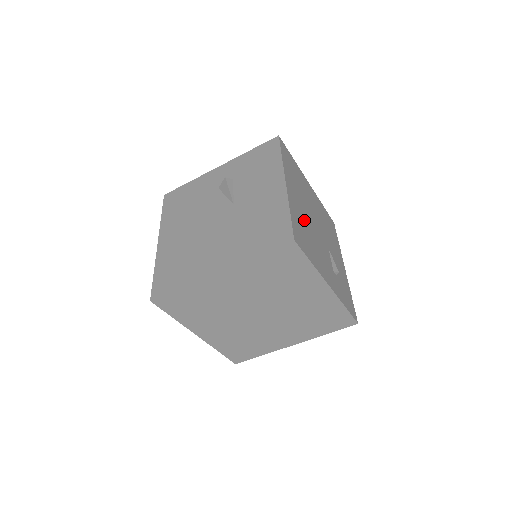
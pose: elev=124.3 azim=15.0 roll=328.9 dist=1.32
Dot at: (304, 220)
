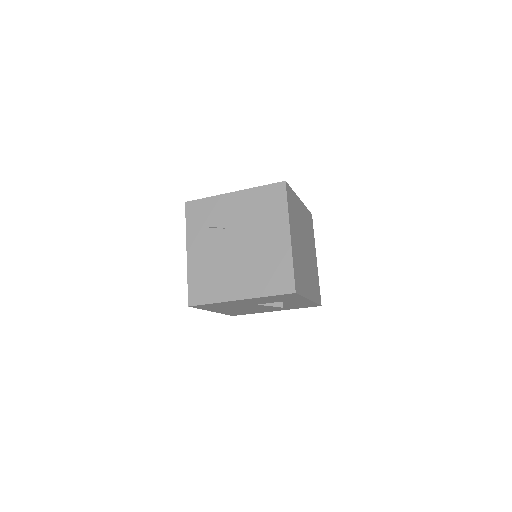
Dot at: occluded
